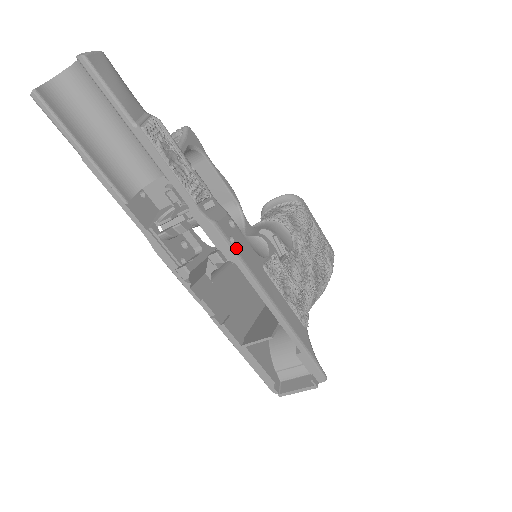
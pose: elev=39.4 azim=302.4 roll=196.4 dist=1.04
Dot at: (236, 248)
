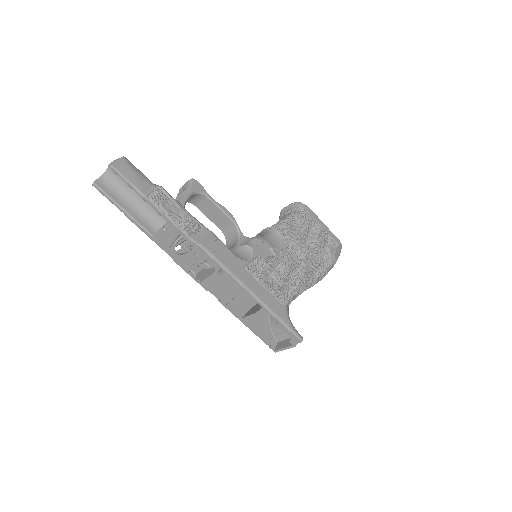
Dot at: (219, 258)
